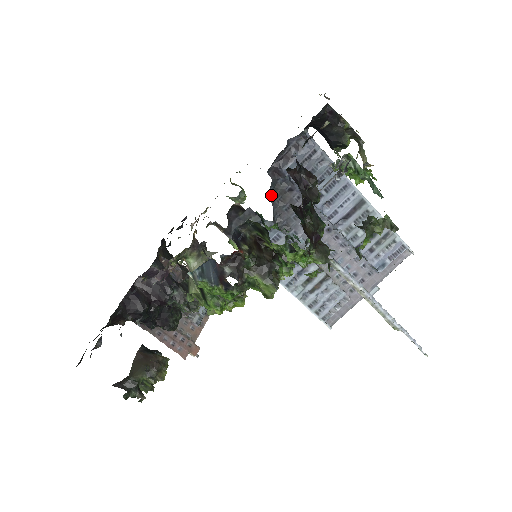
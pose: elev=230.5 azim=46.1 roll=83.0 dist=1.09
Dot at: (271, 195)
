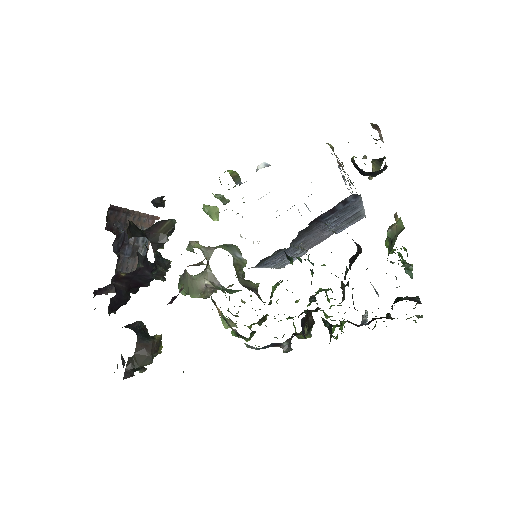
Dot at: (300, 232)
